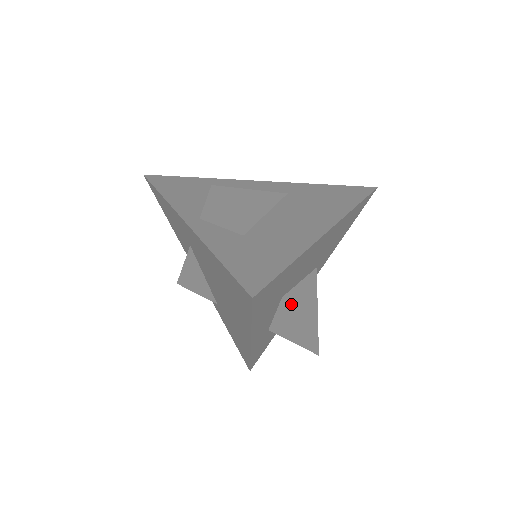
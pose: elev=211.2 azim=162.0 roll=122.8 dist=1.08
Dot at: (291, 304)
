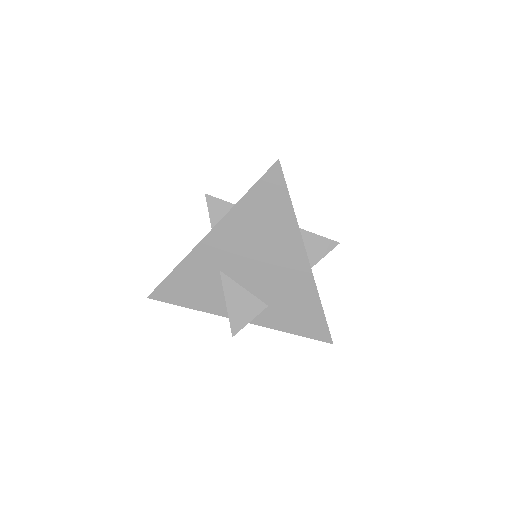
Dot at: occluded
